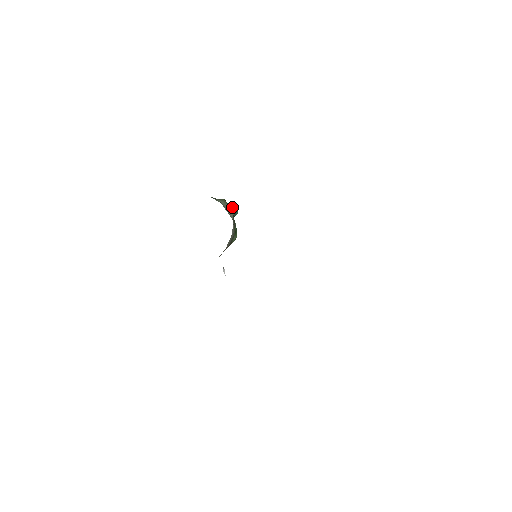
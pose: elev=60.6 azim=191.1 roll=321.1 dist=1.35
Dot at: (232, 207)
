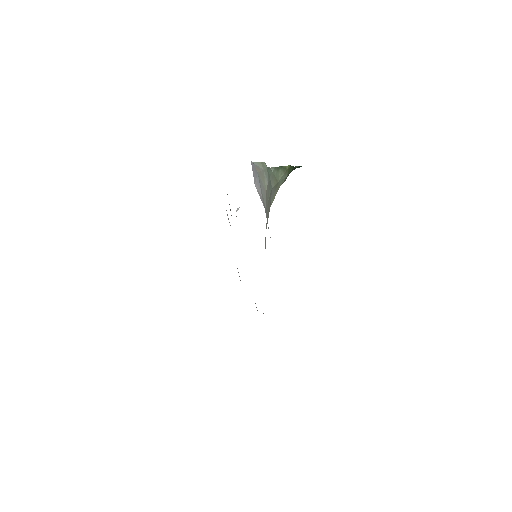
Dot at: (295, 167)
